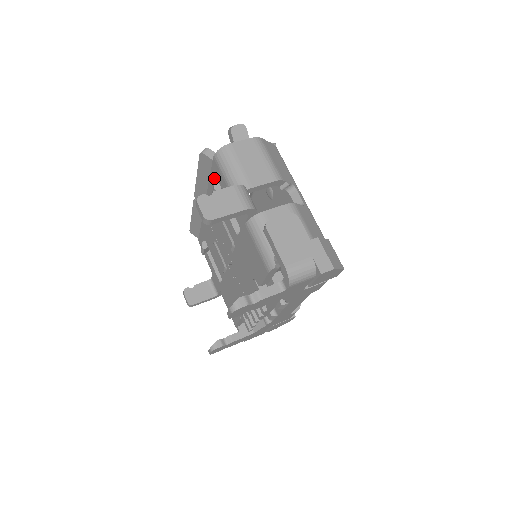
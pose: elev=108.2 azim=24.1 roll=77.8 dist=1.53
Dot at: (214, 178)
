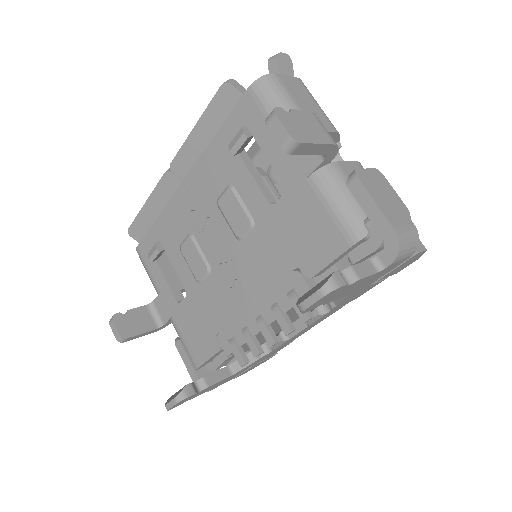
Dot at: (235, 124)
